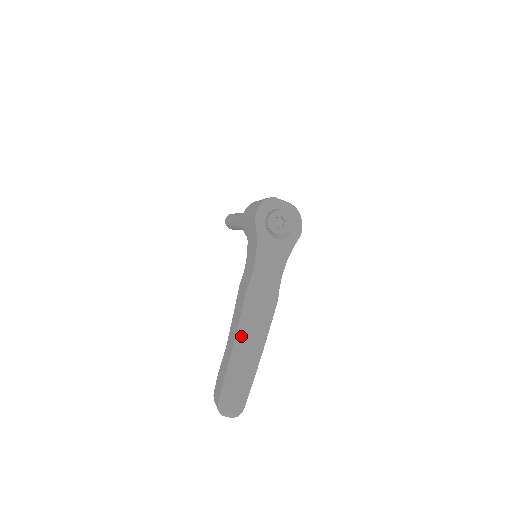
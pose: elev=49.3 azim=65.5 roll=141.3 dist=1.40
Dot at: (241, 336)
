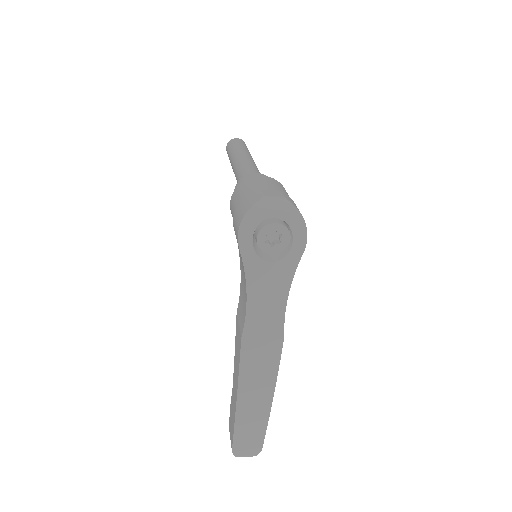
Dot at: (244, 387)
